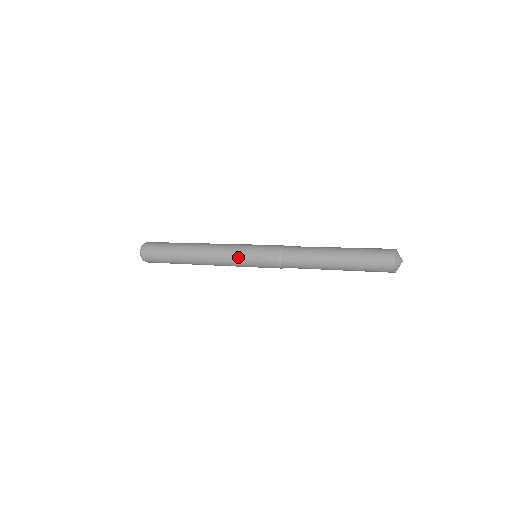
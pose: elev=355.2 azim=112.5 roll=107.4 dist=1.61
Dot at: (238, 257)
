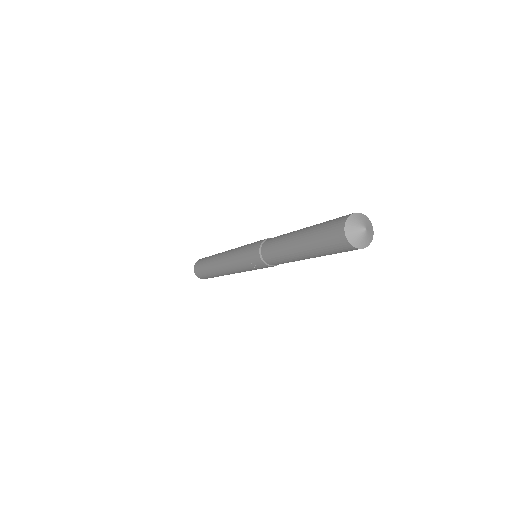
Dot at: (239, 265)
